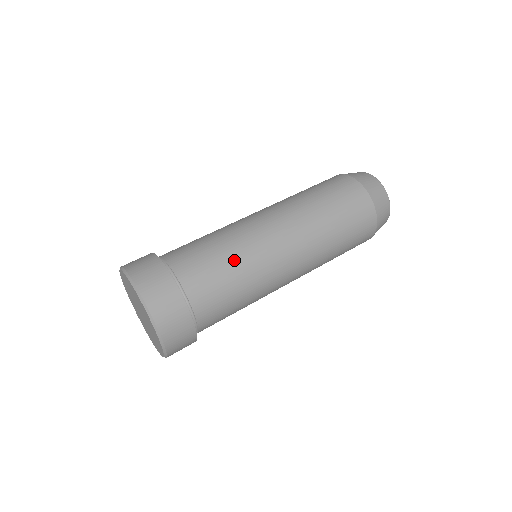
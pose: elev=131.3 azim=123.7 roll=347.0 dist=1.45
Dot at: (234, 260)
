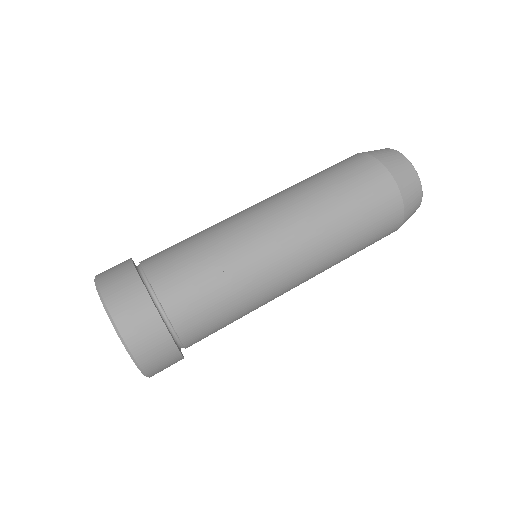
Dot at: (206, 240)
